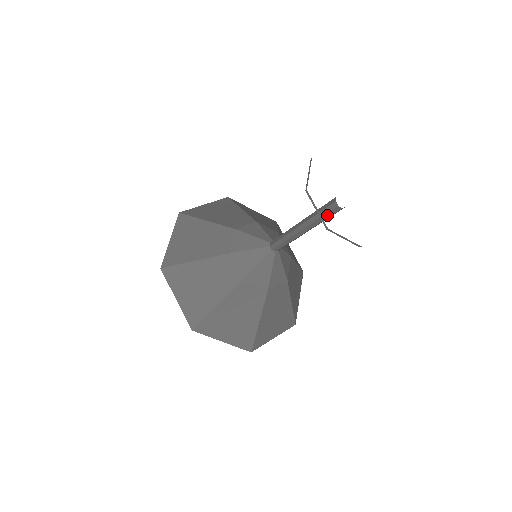
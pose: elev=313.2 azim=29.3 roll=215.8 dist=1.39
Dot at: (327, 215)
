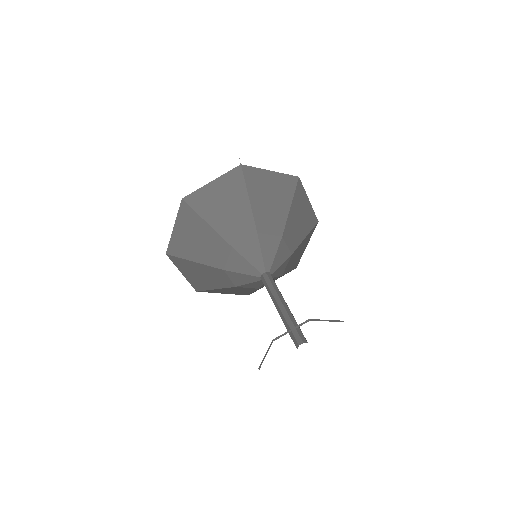
Dot at: (291, 336)
